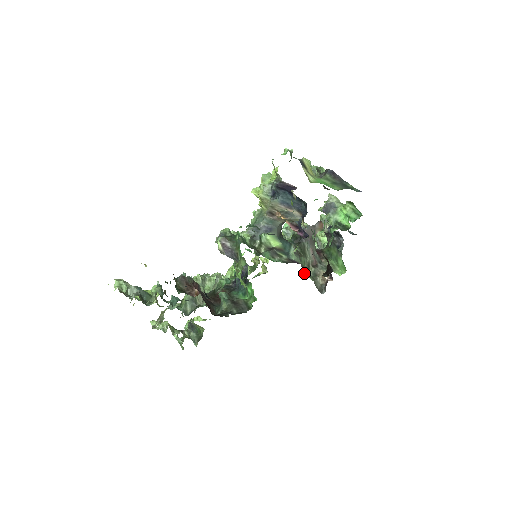
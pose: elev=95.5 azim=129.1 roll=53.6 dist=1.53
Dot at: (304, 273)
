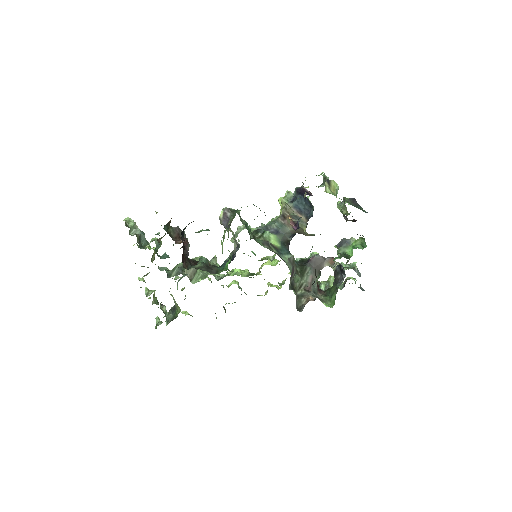
Dot at: (291, 286)
